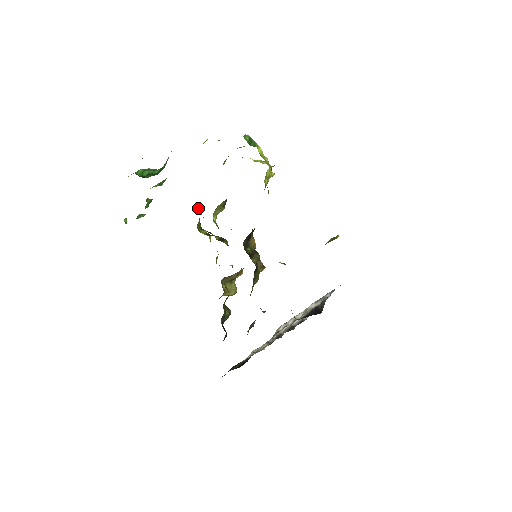
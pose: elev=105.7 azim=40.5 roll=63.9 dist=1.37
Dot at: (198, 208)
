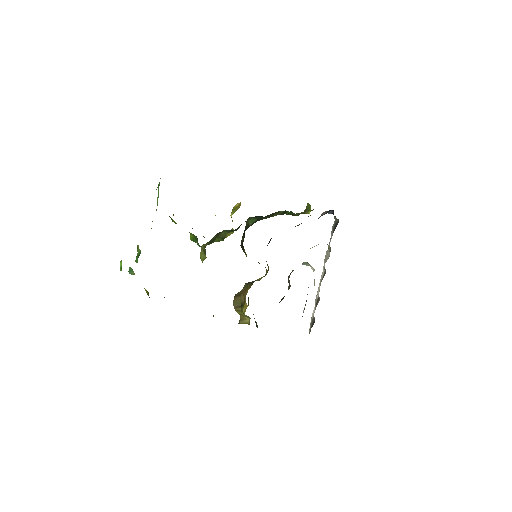
Dot at: occluded
